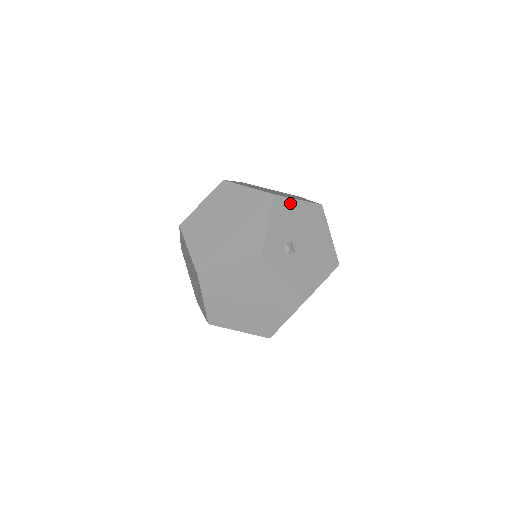
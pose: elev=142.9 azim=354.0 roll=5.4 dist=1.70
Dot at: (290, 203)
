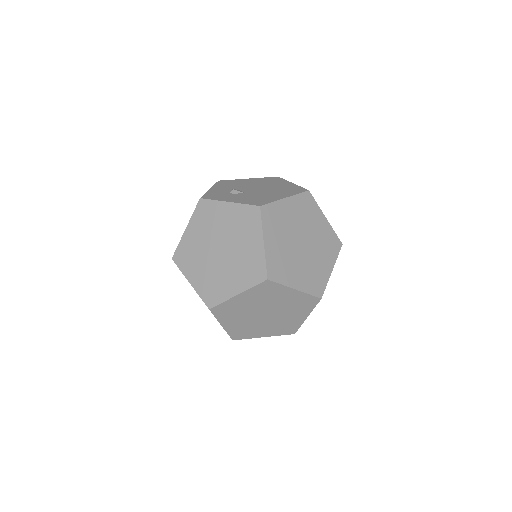
Dot at: (237, 181)
